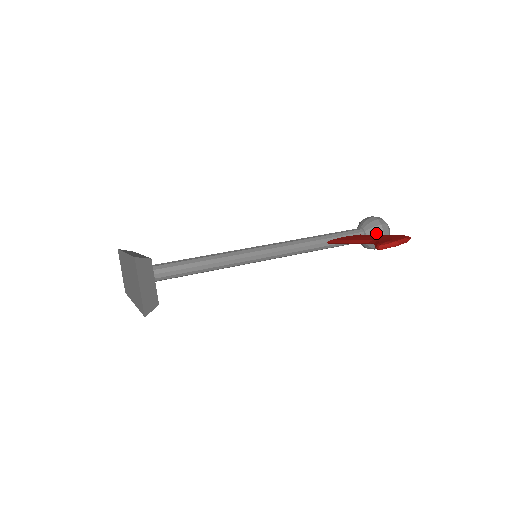
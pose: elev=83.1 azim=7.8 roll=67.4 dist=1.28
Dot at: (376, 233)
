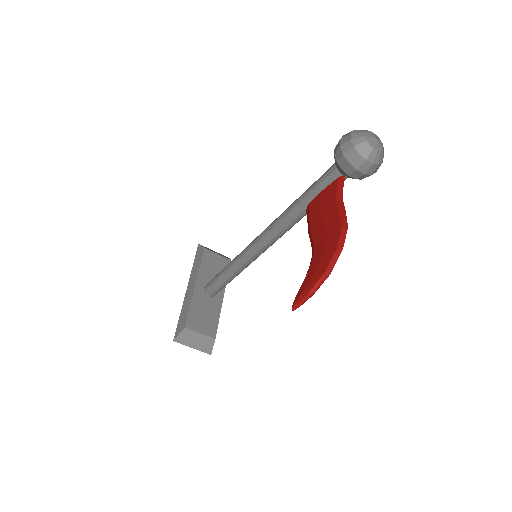
Dot at: (350, 175)
